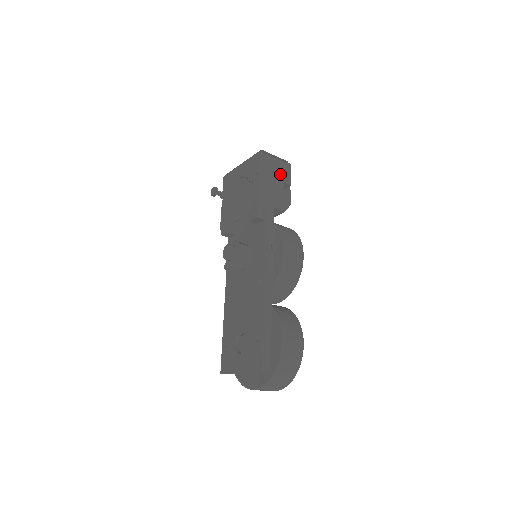
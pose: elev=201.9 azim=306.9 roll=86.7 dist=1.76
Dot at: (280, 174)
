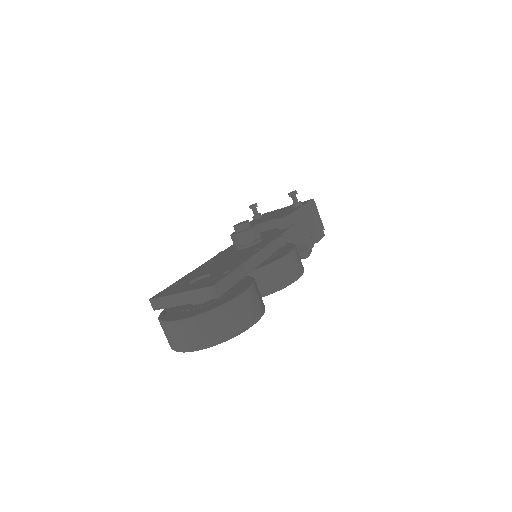
Dot at: (315, 228)
